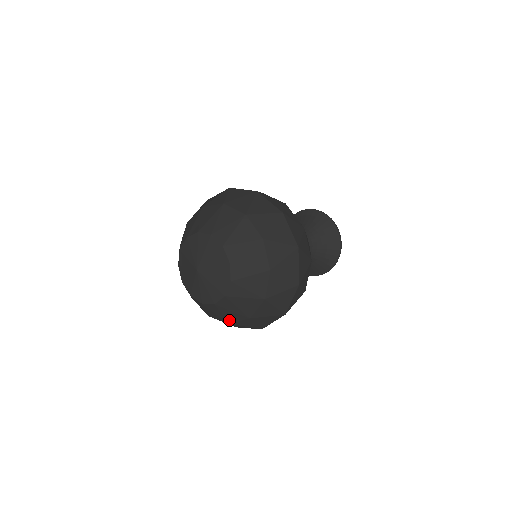
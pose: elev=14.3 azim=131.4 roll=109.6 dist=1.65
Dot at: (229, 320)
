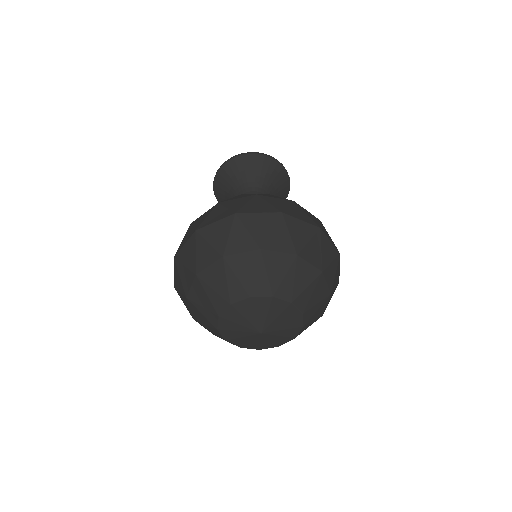
Dot at: occluded
